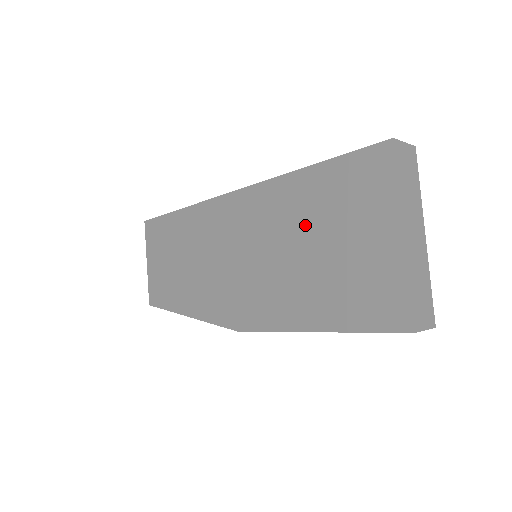
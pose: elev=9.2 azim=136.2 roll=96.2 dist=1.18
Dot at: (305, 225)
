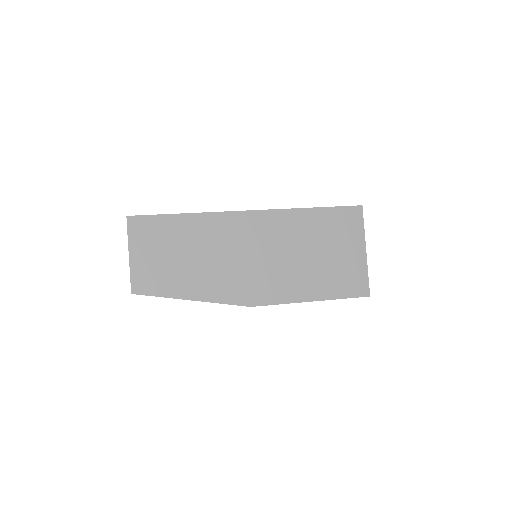
Dot at: (310, 240)
